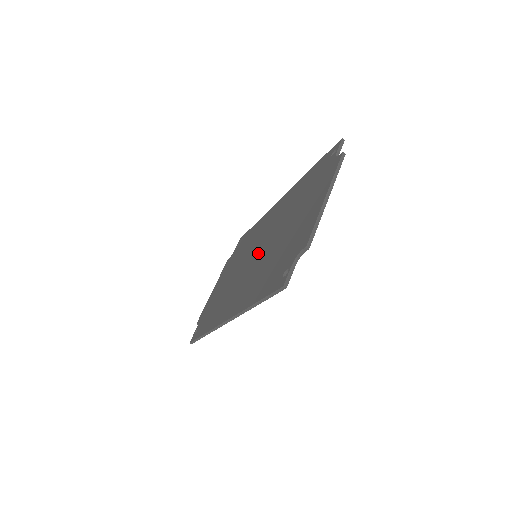
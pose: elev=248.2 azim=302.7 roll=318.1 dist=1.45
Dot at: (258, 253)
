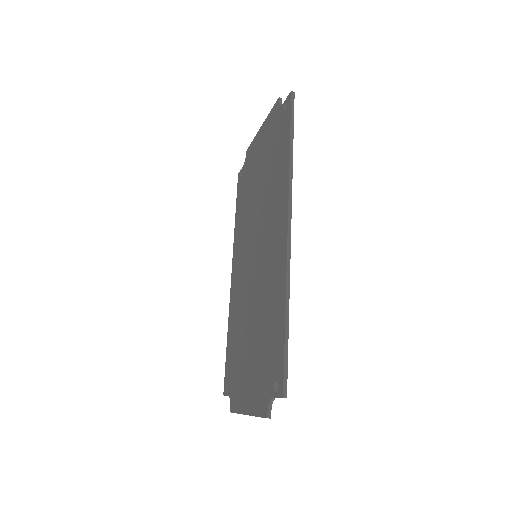
Dot at: (252, 269)
